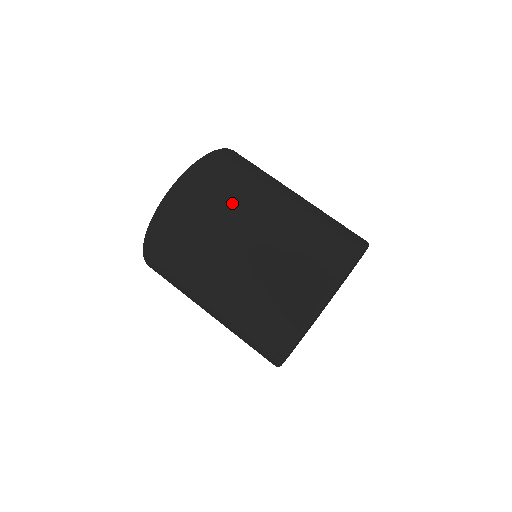
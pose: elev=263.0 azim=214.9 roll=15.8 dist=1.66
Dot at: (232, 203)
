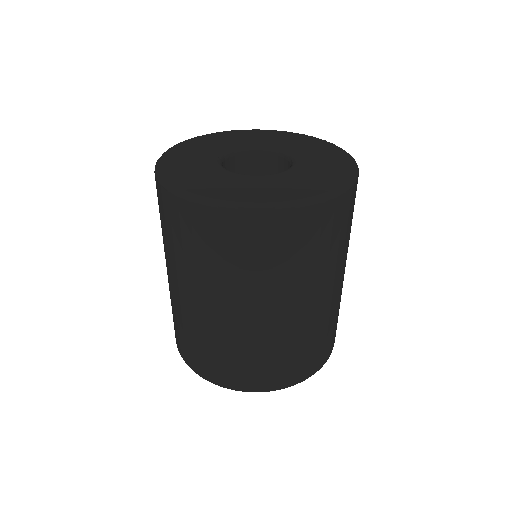
Dot at: (303, 274)
